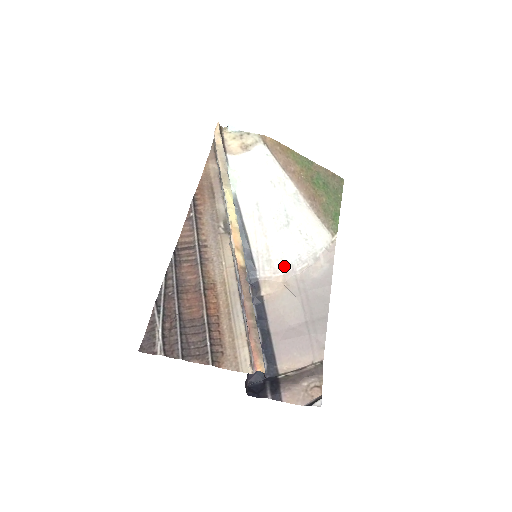
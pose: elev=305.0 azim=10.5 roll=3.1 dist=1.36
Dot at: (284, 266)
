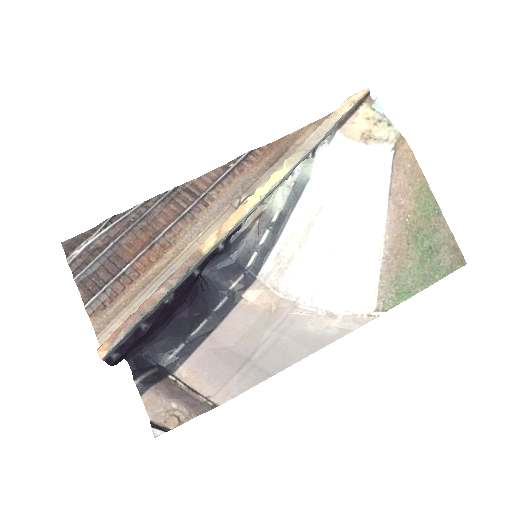
Dot at: (290, 291)
